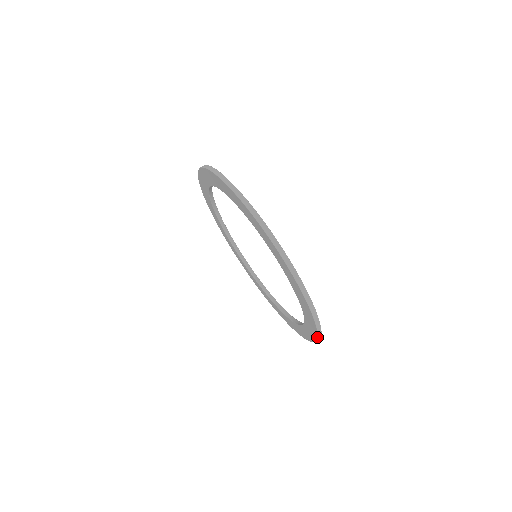
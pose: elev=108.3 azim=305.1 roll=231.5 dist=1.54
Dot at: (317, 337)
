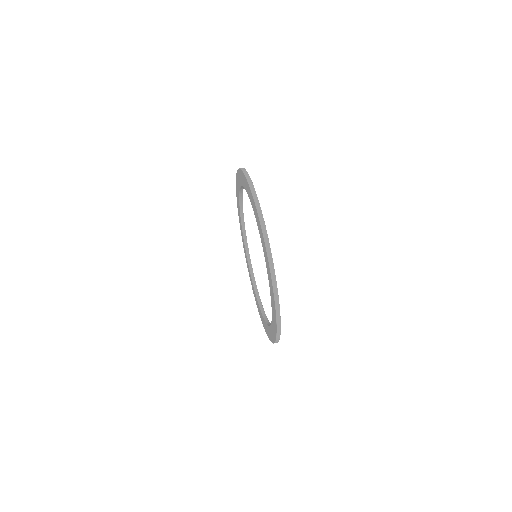
Dot at: (272, 285)
